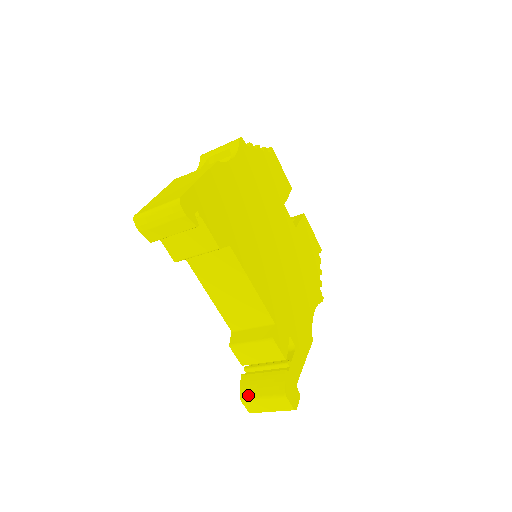
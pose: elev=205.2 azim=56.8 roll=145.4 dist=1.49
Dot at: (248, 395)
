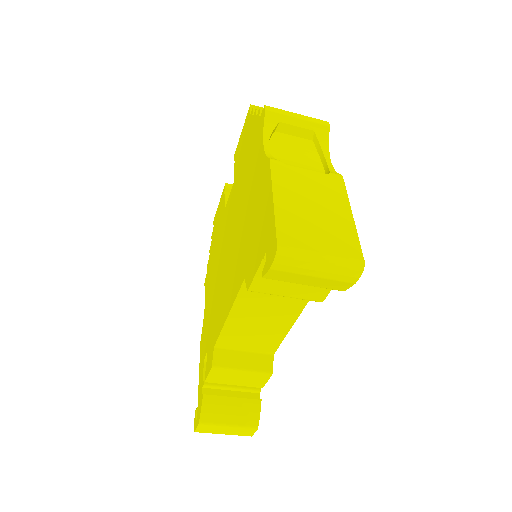
Dot at: (211, 420)
